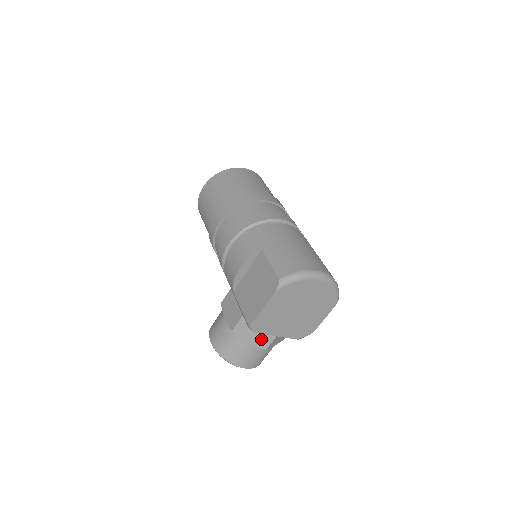
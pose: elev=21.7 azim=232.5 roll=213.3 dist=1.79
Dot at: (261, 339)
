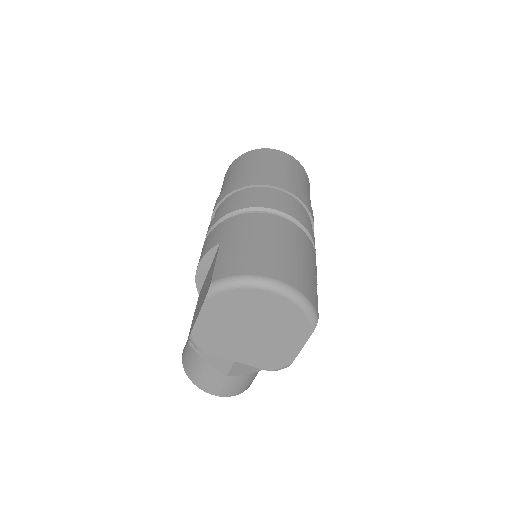
Dot at: (219, 361)
